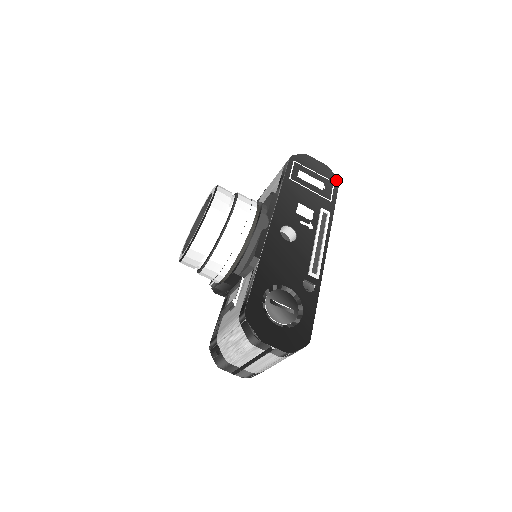
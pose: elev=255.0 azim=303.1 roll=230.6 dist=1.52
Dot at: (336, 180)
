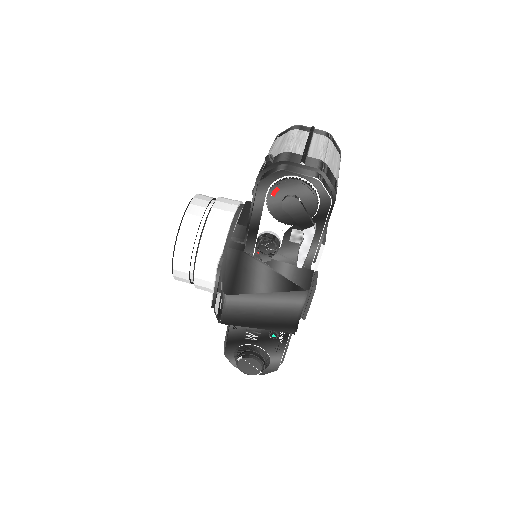
Dot at: occluded
